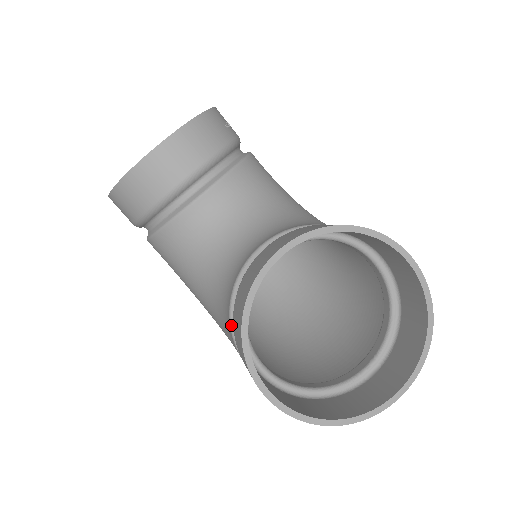
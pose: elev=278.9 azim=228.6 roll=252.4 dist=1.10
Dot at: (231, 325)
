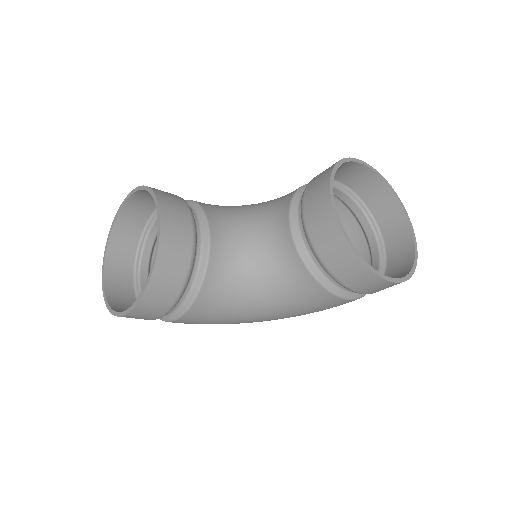
Dot at: (321, 283)
